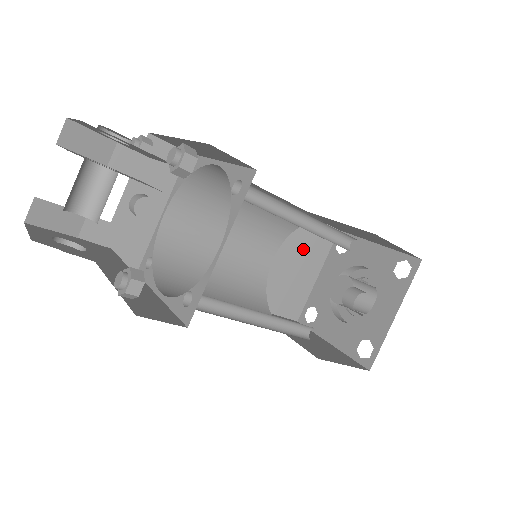
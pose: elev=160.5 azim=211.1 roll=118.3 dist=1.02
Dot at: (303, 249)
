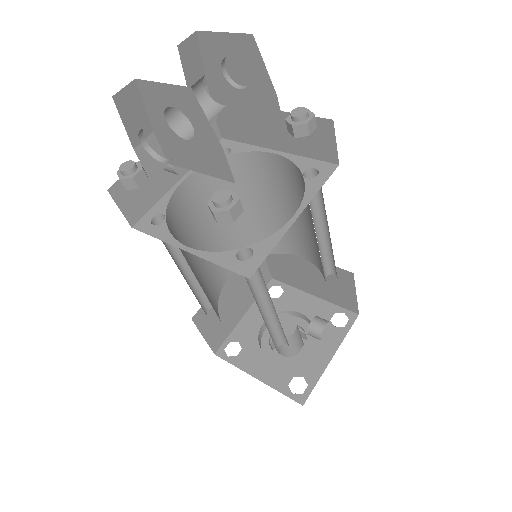
Dot at: occluded
